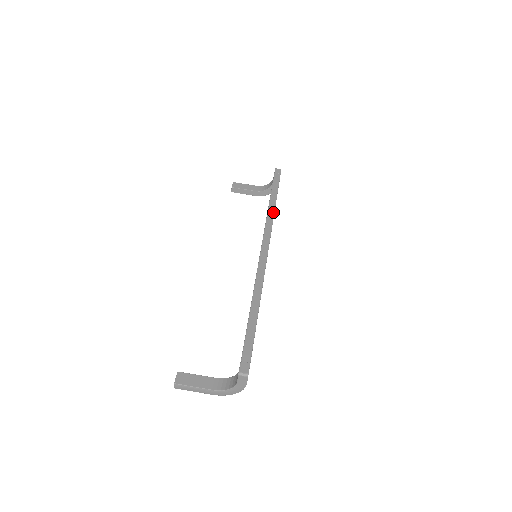
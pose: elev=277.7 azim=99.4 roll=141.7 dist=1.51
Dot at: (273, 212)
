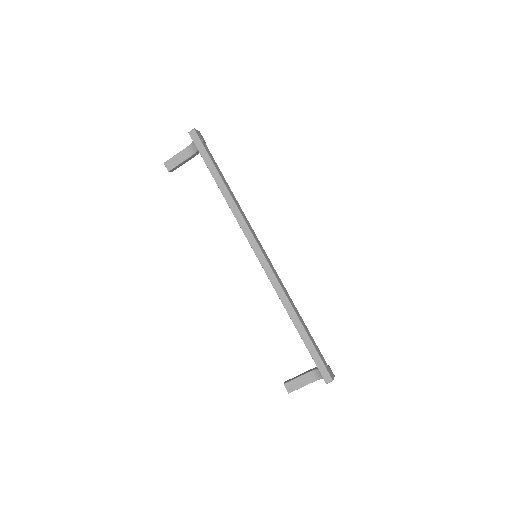
Dot at: (233, 203)
